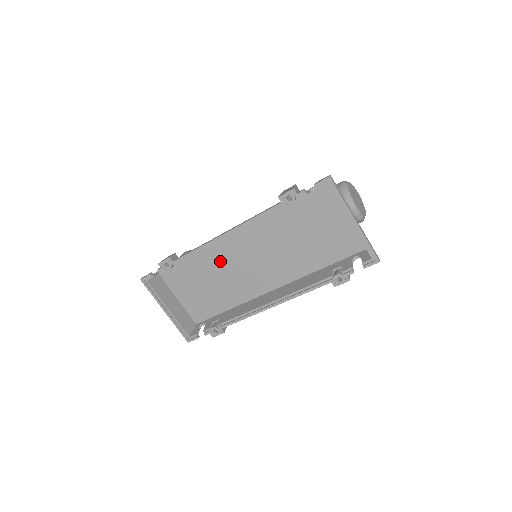
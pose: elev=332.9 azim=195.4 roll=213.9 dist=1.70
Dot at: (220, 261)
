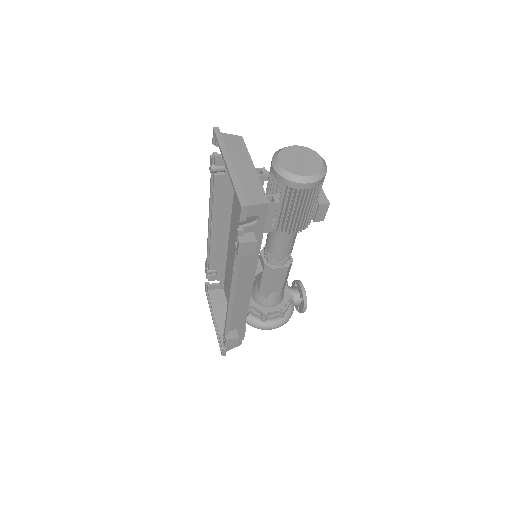
Dot at: (232, 263)
